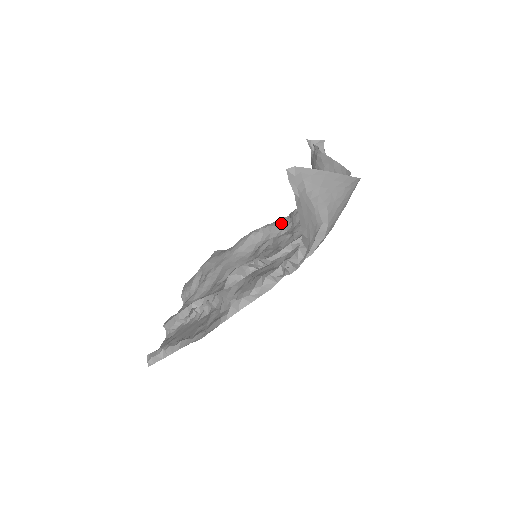
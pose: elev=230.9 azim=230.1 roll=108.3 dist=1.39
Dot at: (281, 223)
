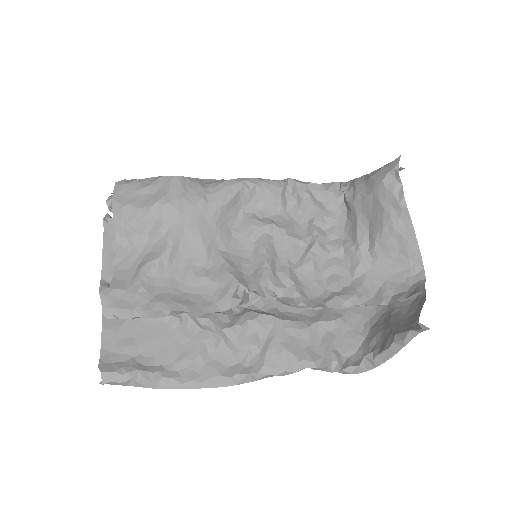
Dot at: (282, 193)
